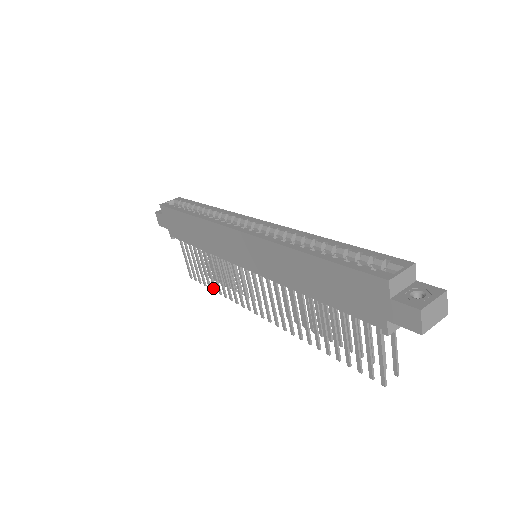
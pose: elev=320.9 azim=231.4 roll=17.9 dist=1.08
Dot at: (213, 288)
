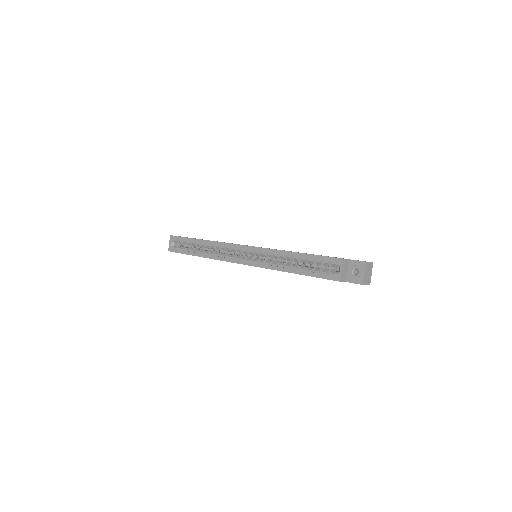
Dot at: occluded
